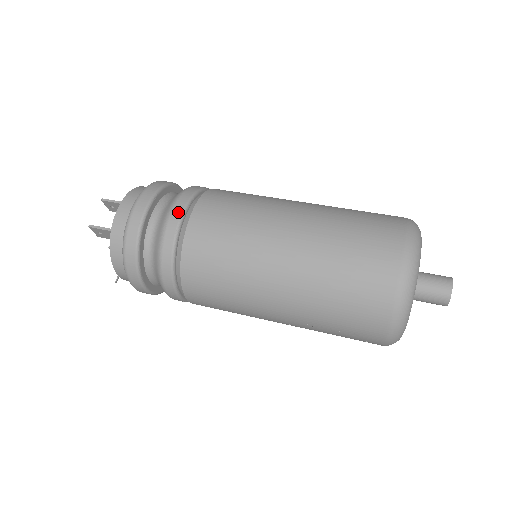
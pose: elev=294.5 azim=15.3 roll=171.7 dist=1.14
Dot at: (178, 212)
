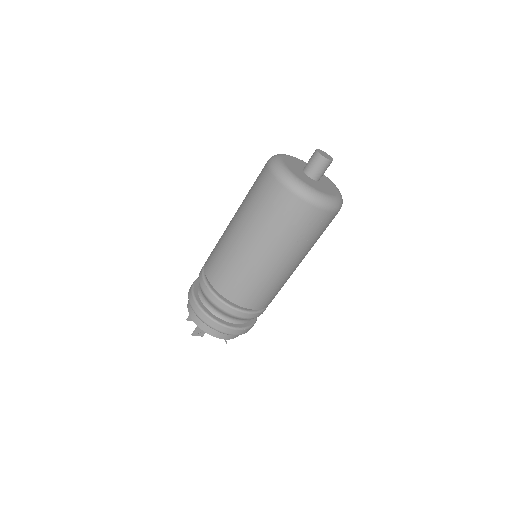
Dot at: (202, 281)
